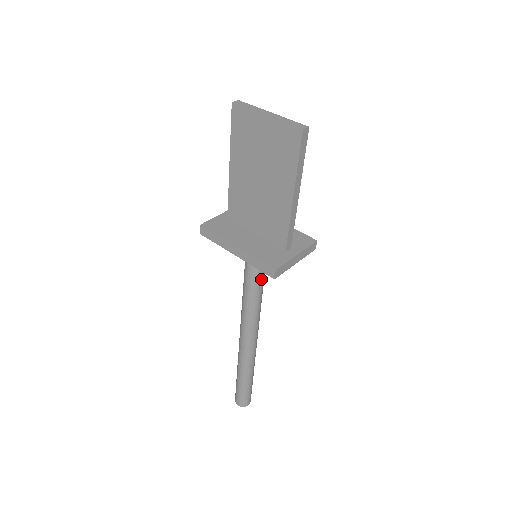
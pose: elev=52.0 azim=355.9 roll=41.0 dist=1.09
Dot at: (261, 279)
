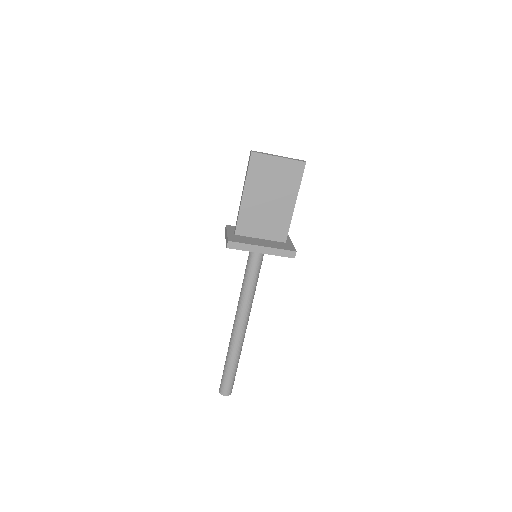
Dot at: (259, 272)
